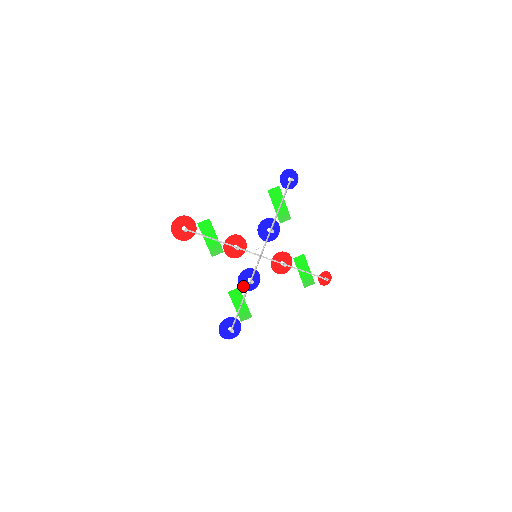
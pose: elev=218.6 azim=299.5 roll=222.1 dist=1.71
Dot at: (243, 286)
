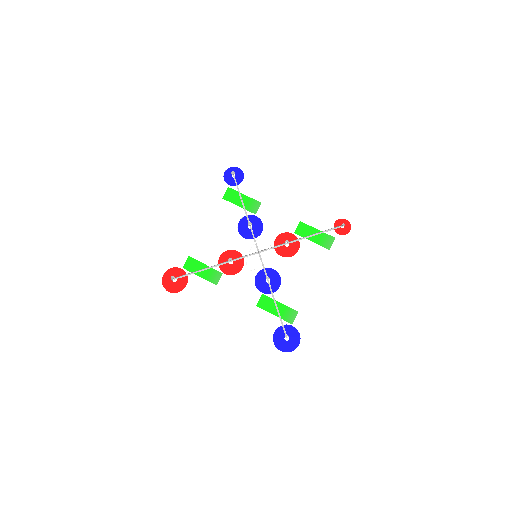
Dot at: (267, 291)
